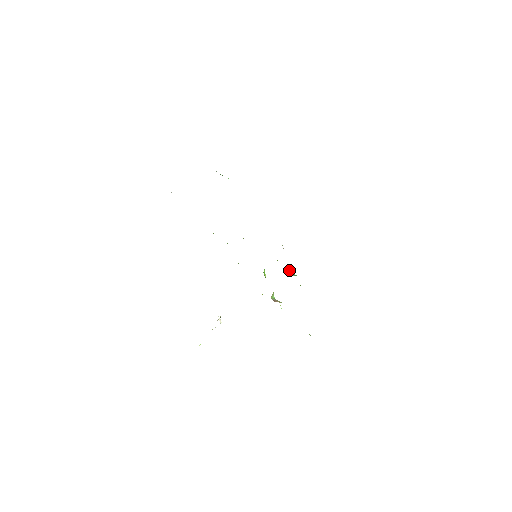
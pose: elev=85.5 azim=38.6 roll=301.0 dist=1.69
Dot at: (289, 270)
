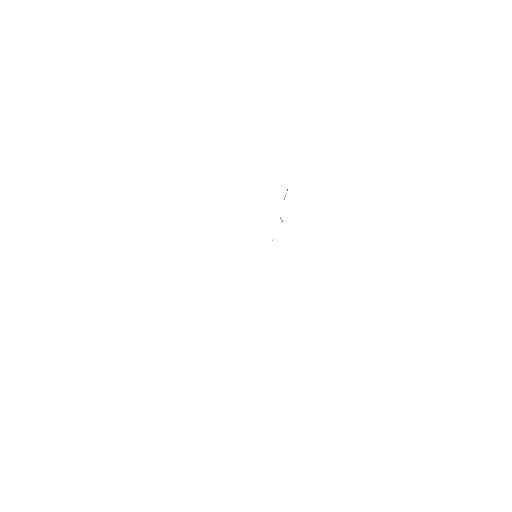
Dot at: occluded
